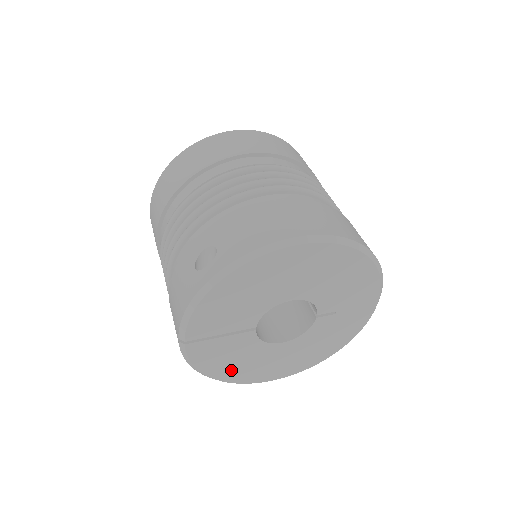
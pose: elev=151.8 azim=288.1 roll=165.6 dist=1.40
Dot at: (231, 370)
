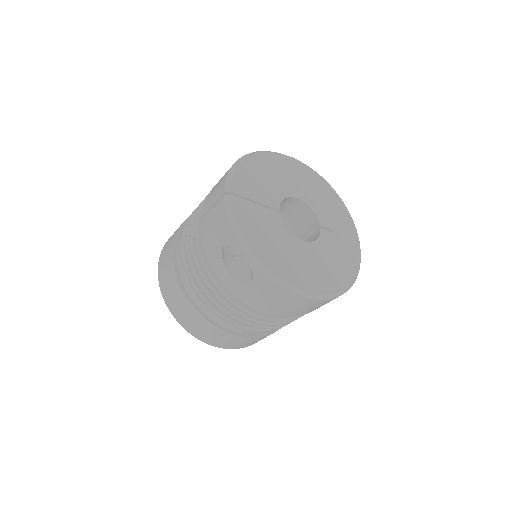
Dot at: (266, 250)
